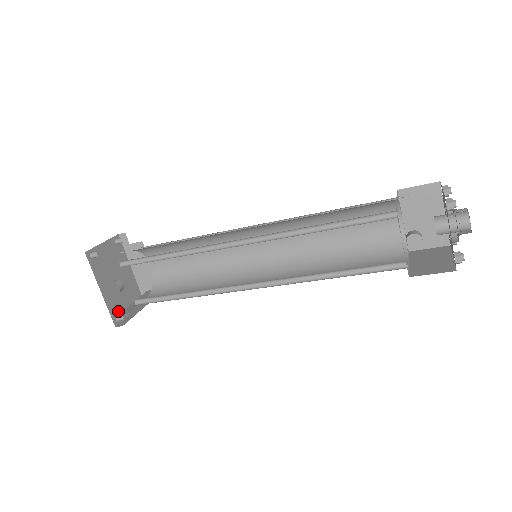
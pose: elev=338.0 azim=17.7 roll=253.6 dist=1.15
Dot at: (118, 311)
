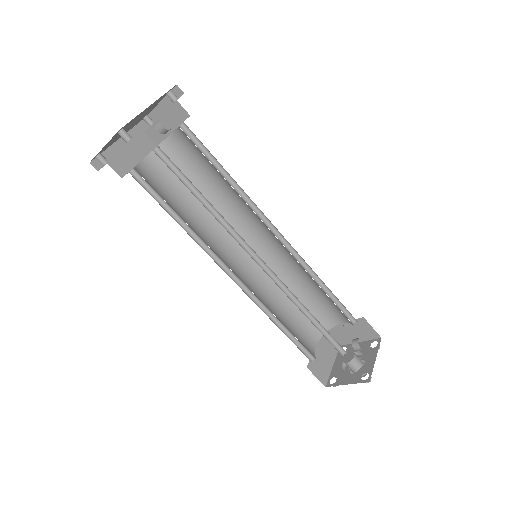
Dot at: occluded
